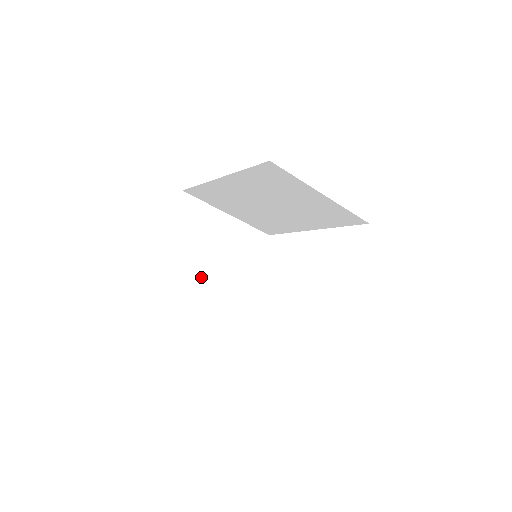
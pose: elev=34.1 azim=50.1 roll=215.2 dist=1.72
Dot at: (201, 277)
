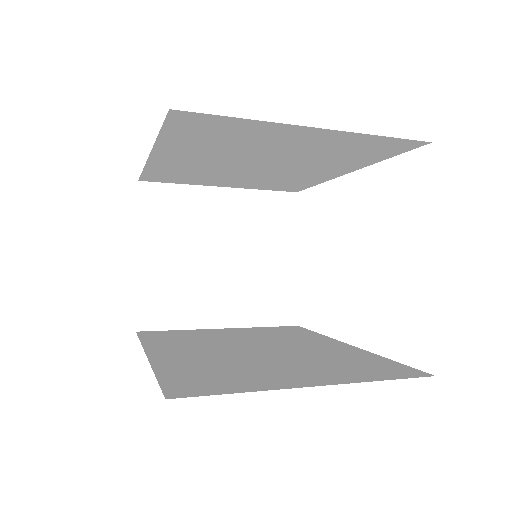
Dot at: (208, 293)
